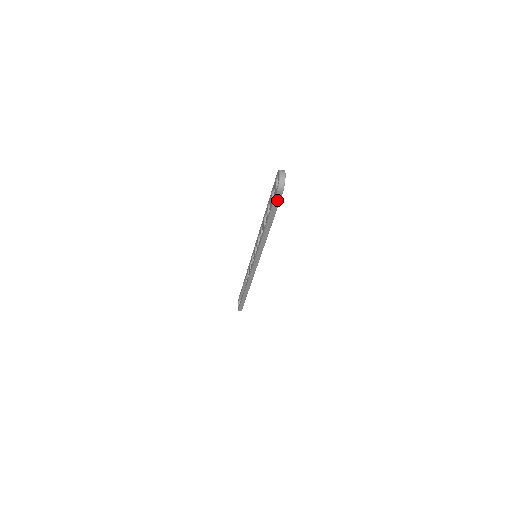
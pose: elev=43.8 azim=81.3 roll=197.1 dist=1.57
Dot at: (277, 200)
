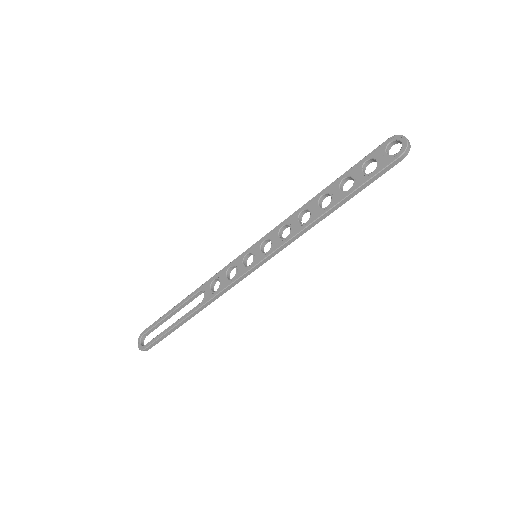
Dot at: (387, 168)
